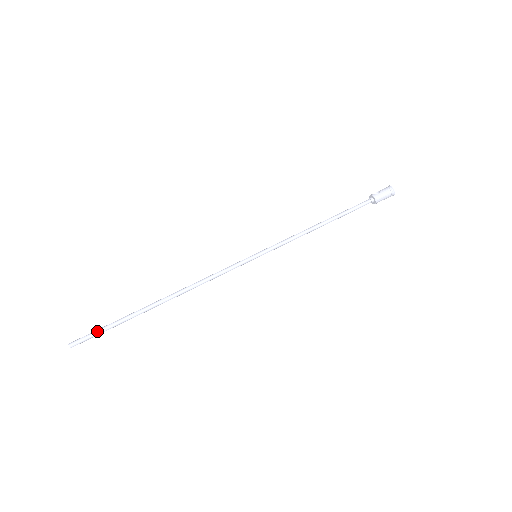
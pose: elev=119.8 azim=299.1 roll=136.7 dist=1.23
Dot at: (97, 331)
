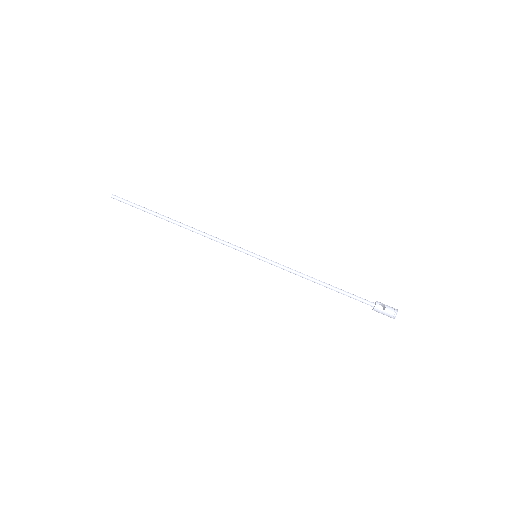
Dot at: (130, 204)
